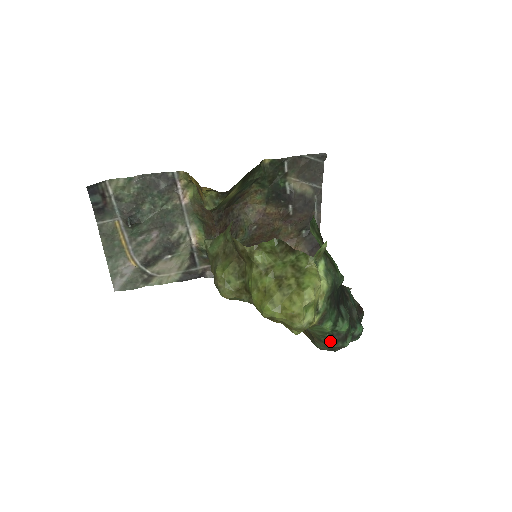
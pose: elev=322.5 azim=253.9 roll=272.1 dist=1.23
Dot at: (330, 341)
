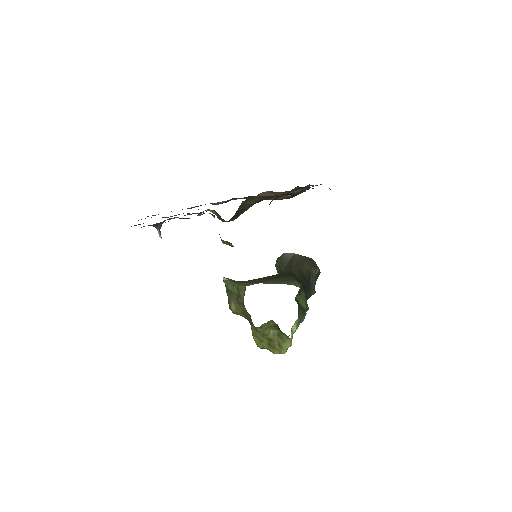
Dot at: occluded
